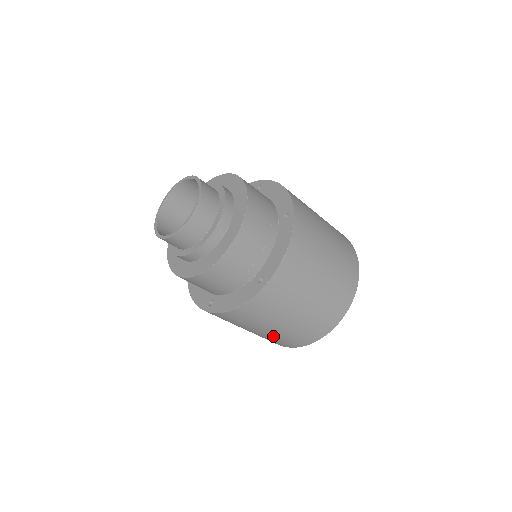
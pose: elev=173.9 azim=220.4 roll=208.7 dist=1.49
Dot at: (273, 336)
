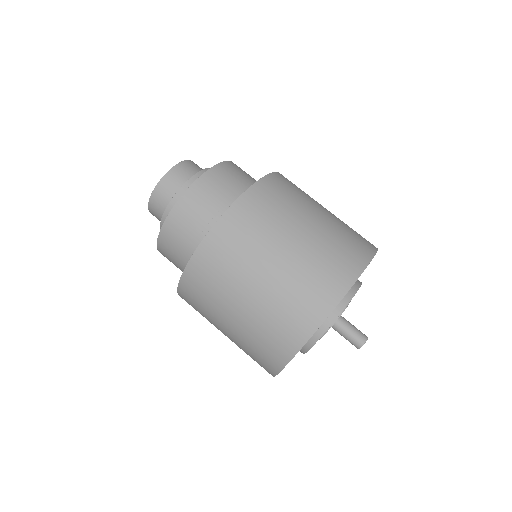
Dot at: (253, 326)
